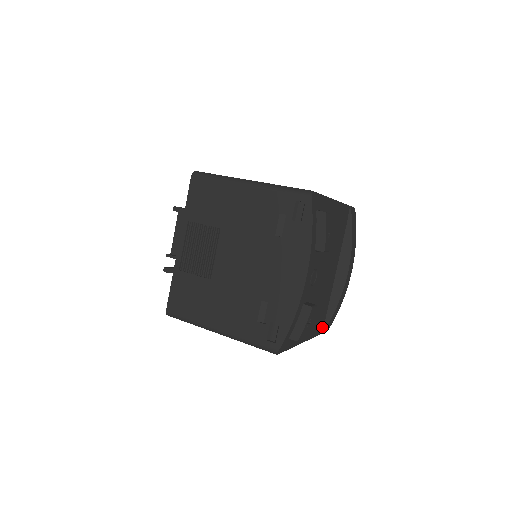
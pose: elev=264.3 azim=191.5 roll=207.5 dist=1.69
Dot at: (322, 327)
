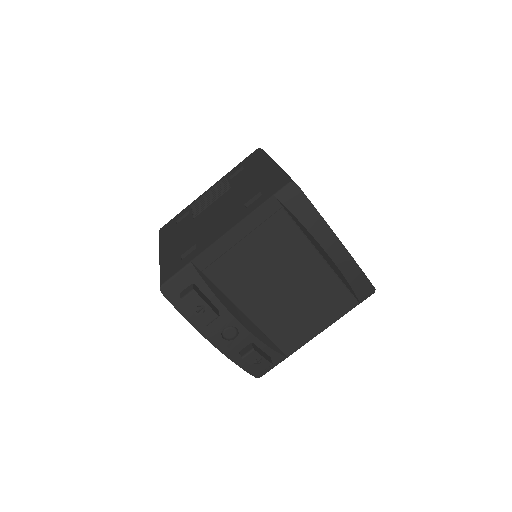
Dot at: (353, 300)
